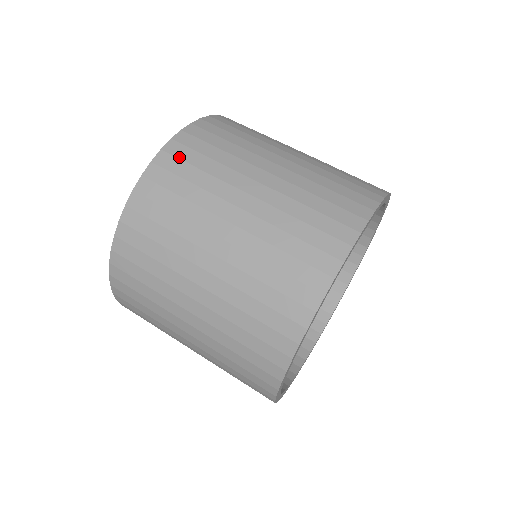
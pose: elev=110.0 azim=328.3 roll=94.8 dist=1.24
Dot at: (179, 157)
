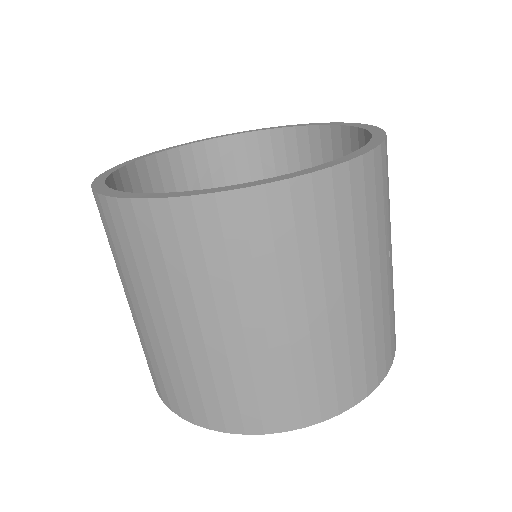
Dot at: (272, 215)
